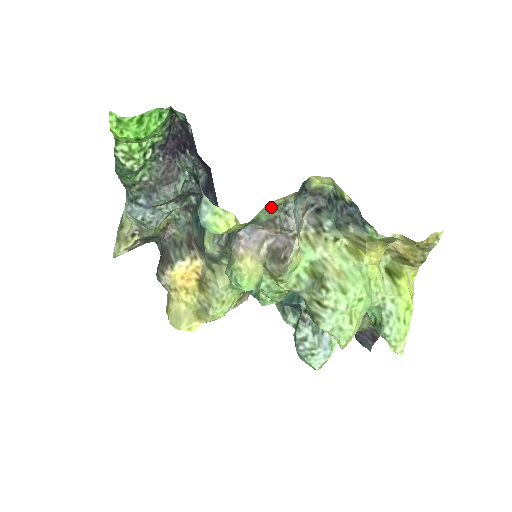
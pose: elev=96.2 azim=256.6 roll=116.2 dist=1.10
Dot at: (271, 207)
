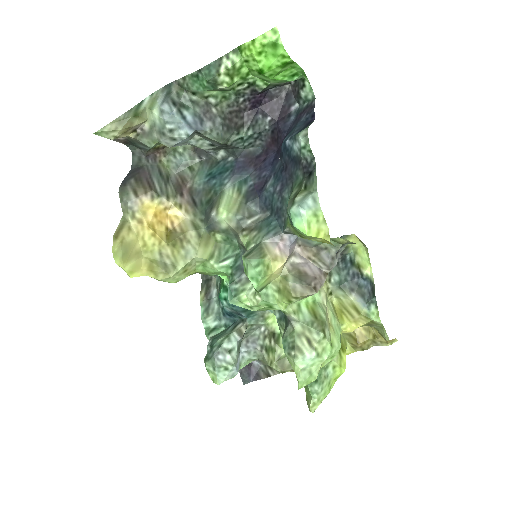
Dot at: (334, 240)
